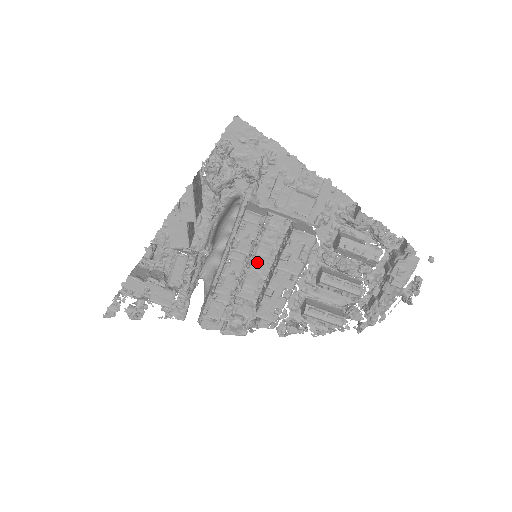
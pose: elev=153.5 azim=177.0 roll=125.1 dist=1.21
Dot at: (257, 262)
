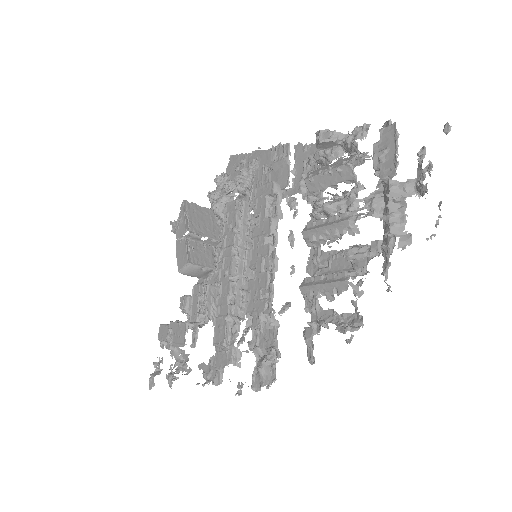
Dot at: (264, 268)
